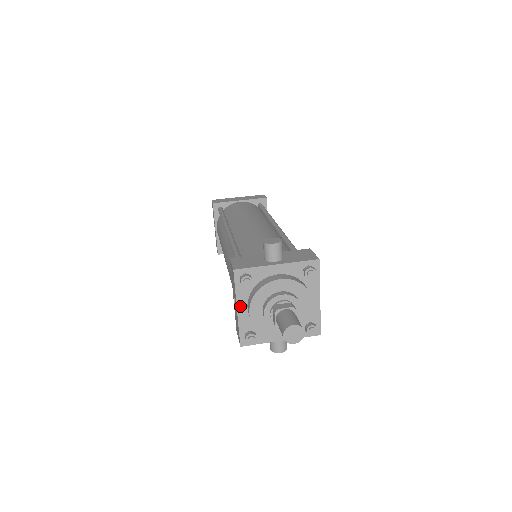
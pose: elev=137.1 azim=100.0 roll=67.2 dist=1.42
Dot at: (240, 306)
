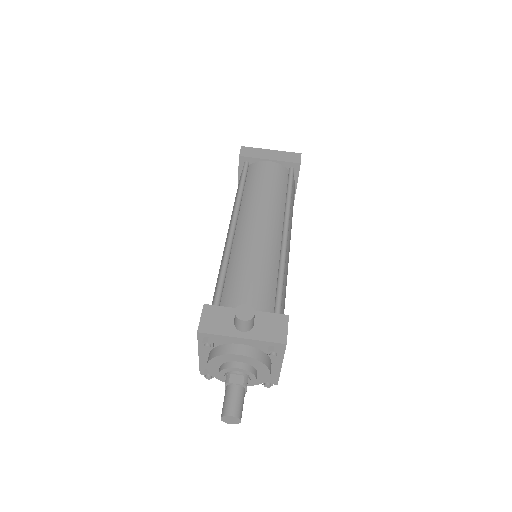
Dot at: (202, 353)
